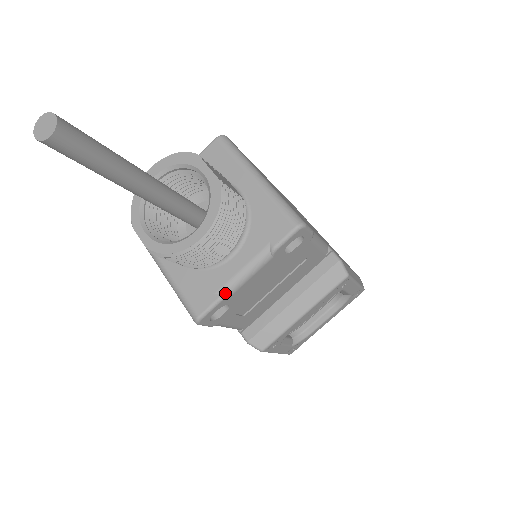
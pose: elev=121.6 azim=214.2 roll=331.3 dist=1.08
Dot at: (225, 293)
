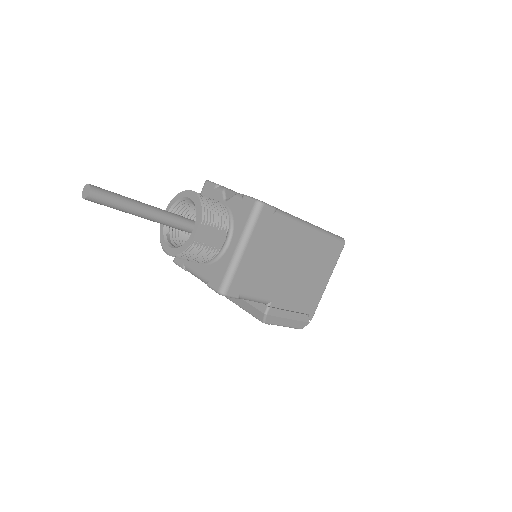
Dot at: (186, 269)
